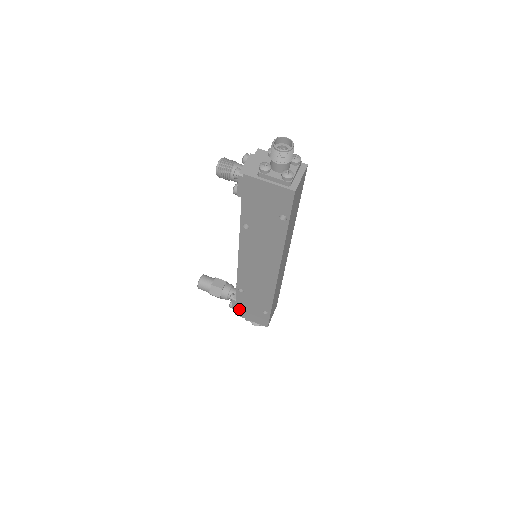
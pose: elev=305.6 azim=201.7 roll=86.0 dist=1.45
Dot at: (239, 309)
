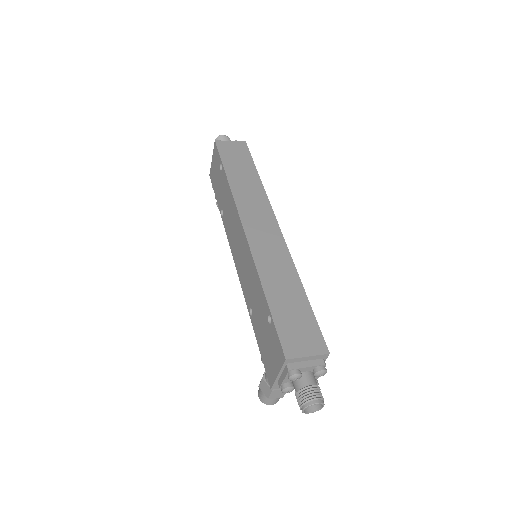
Dot at: (266, 364)
